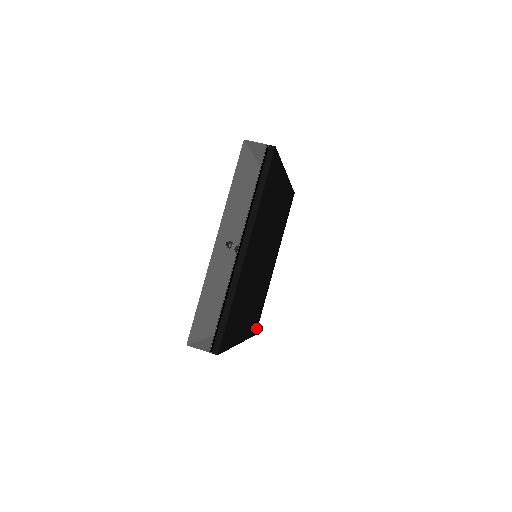
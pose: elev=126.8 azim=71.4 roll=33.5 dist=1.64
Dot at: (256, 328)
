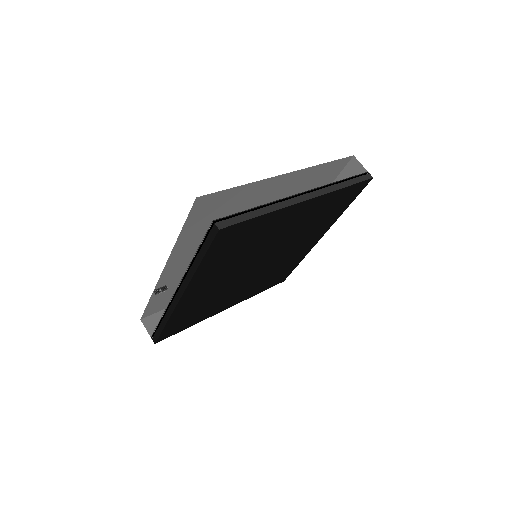
Dot at: (282, 279)
